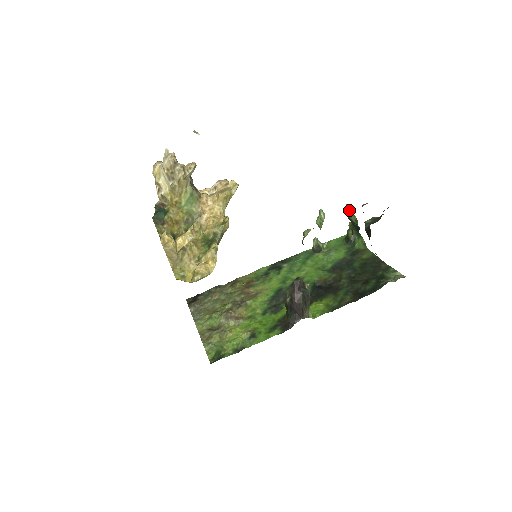
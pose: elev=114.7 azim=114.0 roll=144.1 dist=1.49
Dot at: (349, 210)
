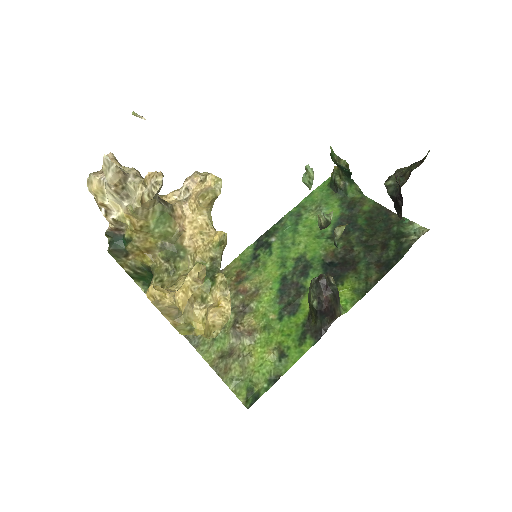
Dot at: (334, 153)
